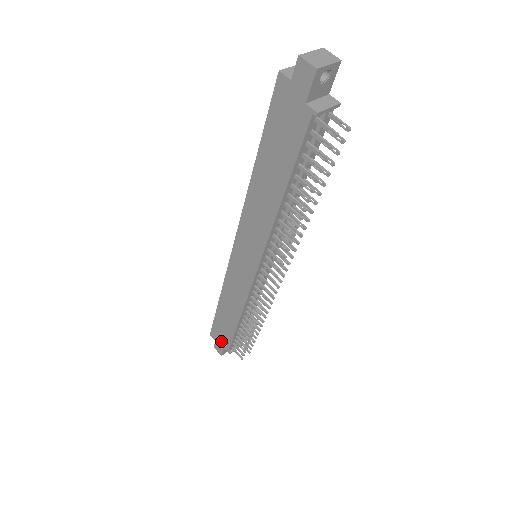
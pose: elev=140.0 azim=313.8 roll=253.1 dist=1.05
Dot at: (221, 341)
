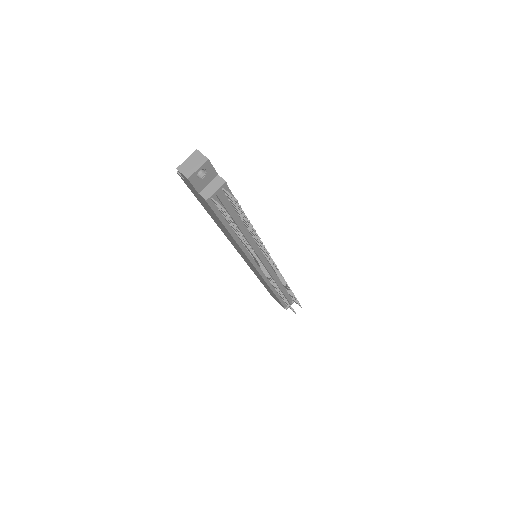
Dot at: (278, 301)
